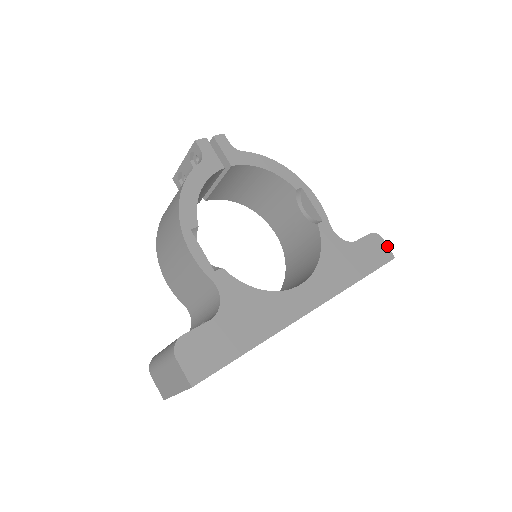
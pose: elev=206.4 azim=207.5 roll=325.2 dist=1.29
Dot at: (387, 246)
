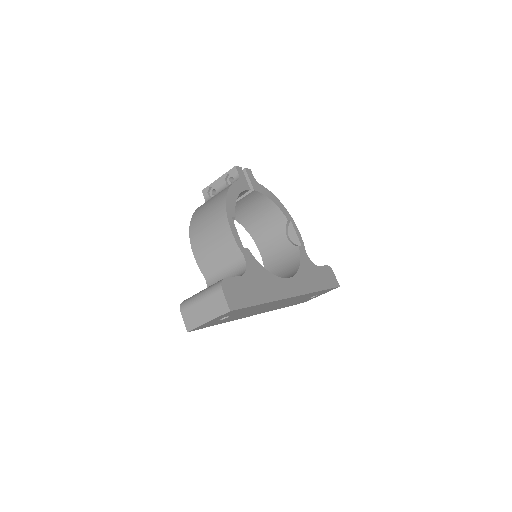
Dot at: occluded
